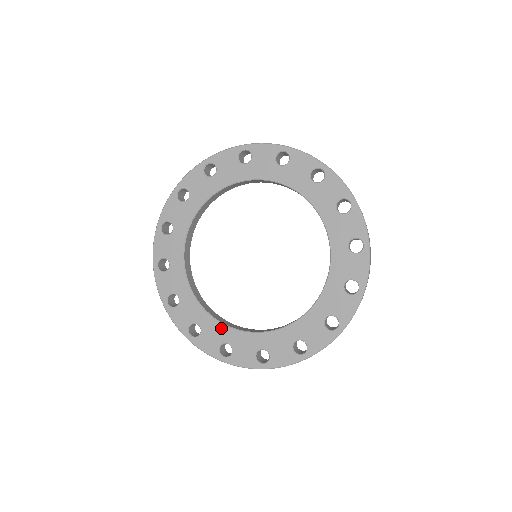
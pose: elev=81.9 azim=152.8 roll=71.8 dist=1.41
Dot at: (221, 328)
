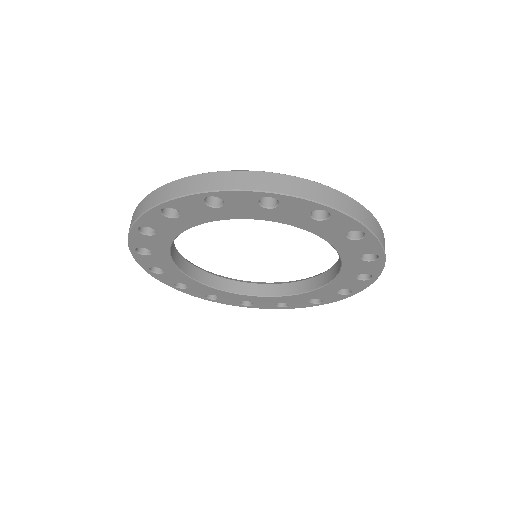
Dot at: (237, 296)
